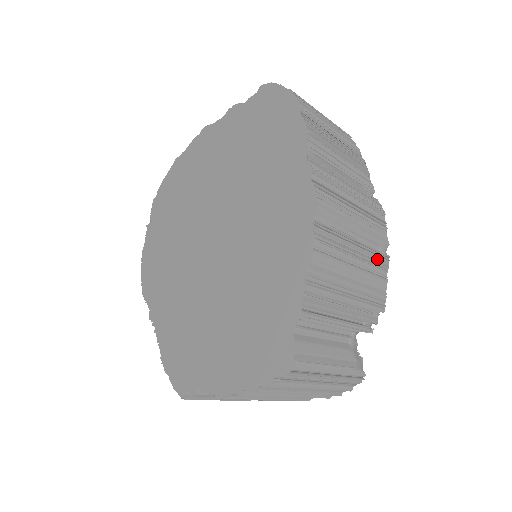
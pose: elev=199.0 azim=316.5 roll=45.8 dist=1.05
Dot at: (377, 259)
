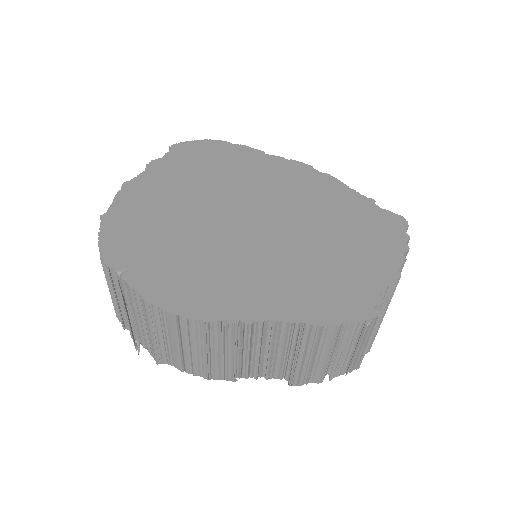
Dot at: occluded
